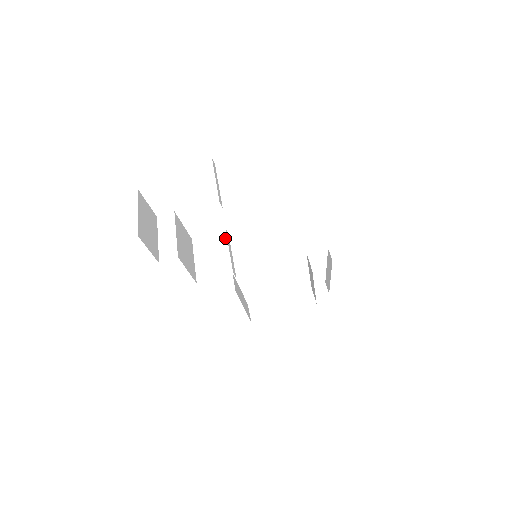
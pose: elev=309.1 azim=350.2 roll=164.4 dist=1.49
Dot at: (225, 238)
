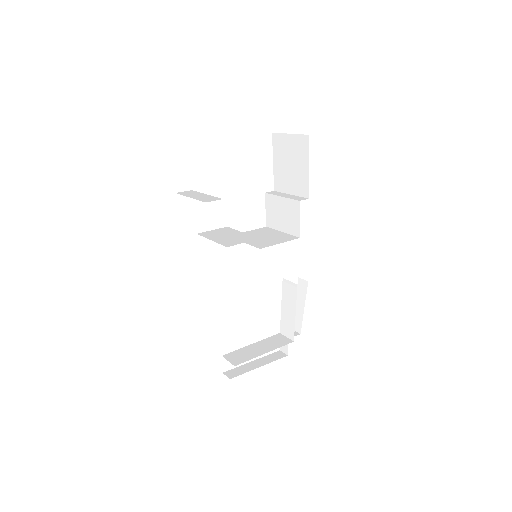
Dot at: (232, 229)
